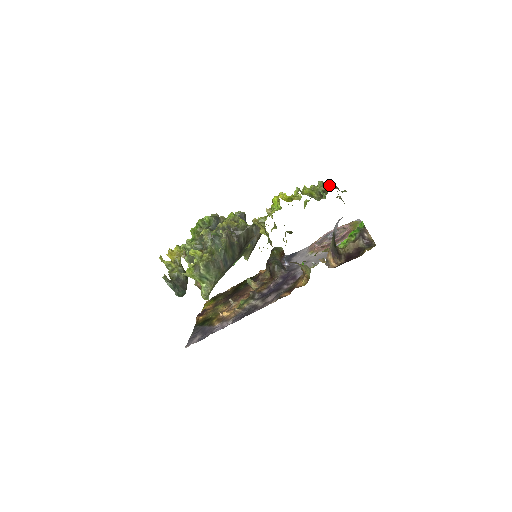
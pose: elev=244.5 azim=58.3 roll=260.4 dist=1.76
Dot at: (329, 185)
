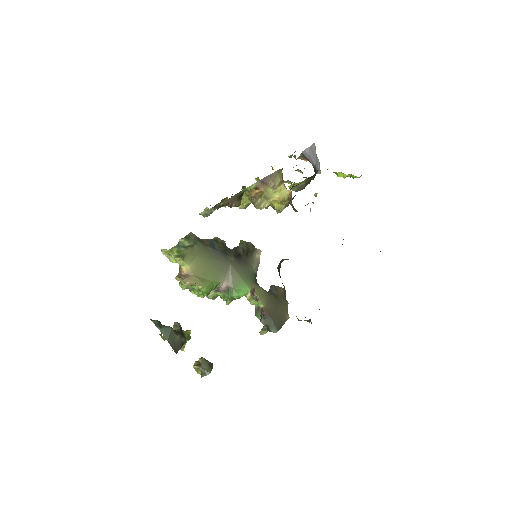
Dot at: occluded
